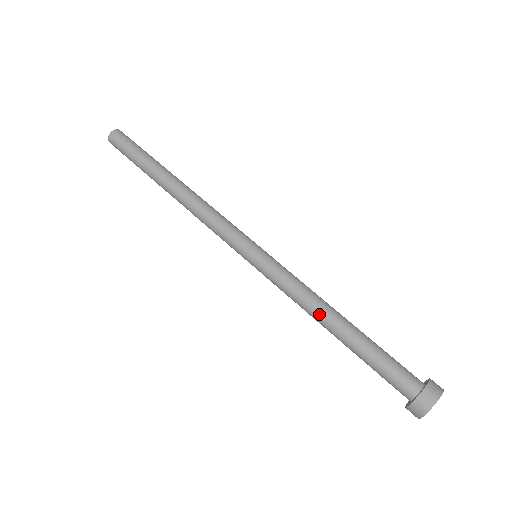
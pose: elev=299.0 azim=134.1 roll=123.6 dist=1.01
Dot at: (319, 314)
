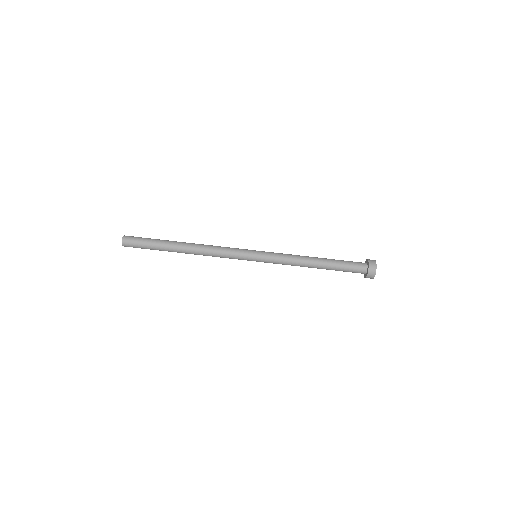
Dot at: (305, 266)
